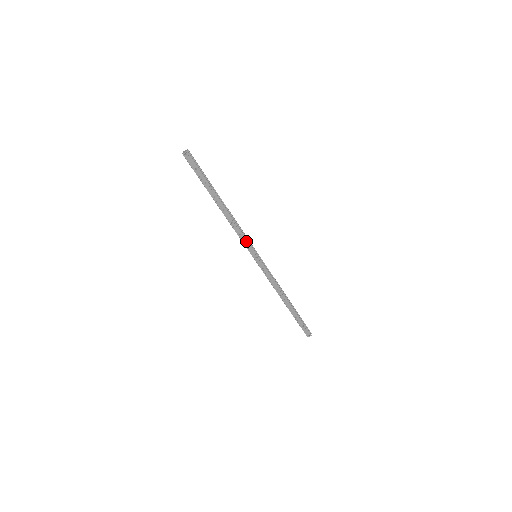
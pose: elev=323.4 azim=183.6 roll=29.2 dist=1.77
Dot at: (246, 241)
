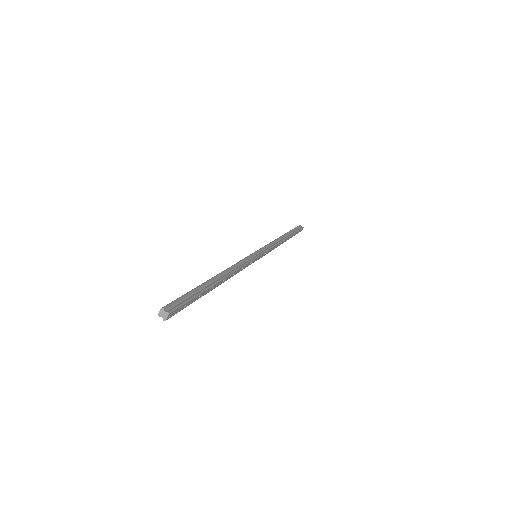
Dot at: (248, 264)
